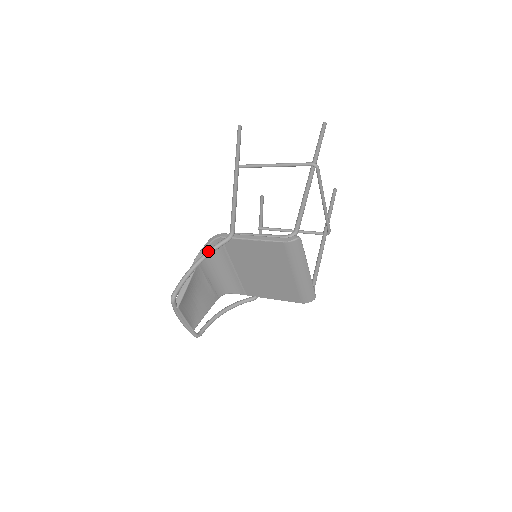
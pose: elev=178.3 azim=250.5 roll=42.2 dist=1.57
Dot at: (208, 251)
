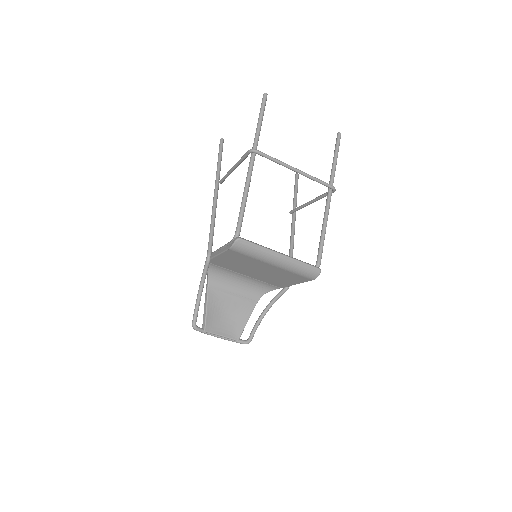
Dot at: (201, 278)
